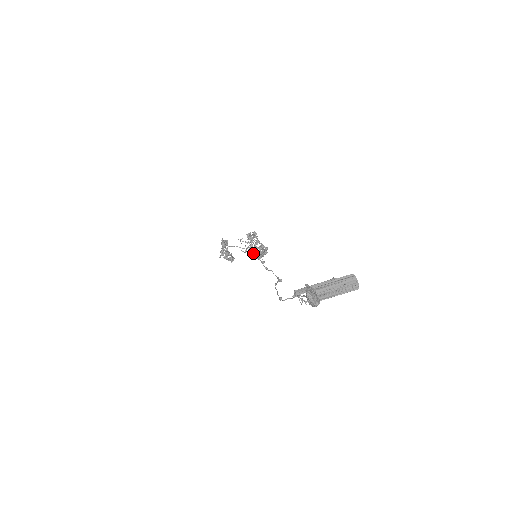
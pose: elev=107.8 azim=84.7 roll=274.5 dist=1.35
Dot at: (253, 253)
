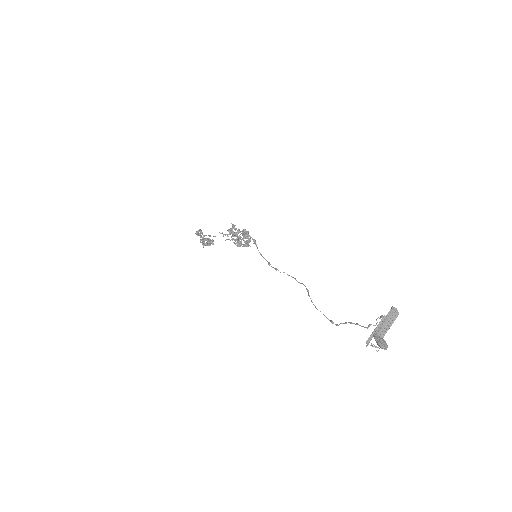
Dot at: (243, 245)
